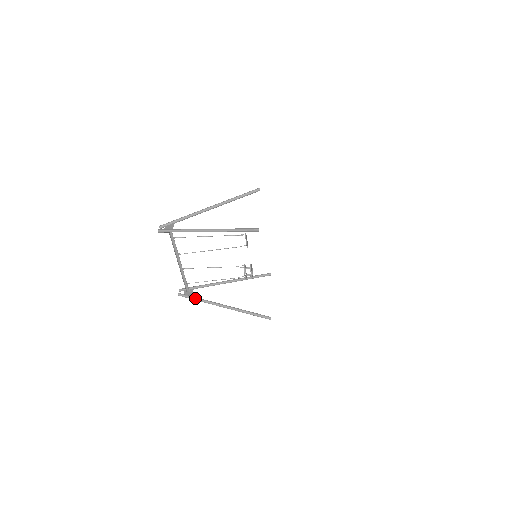
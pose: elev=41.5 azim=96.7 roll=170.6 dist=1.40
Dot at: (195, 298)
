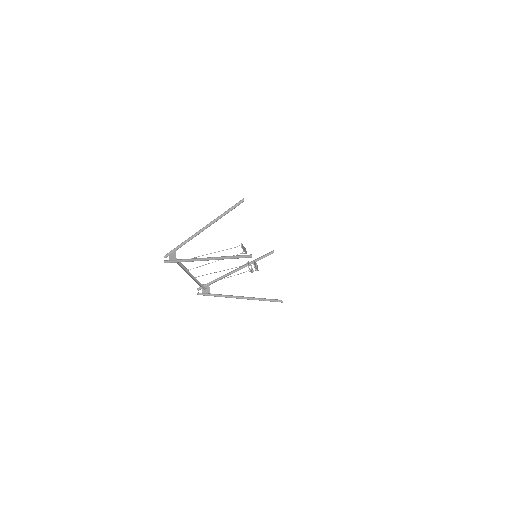
Dot at: (213, 295)
